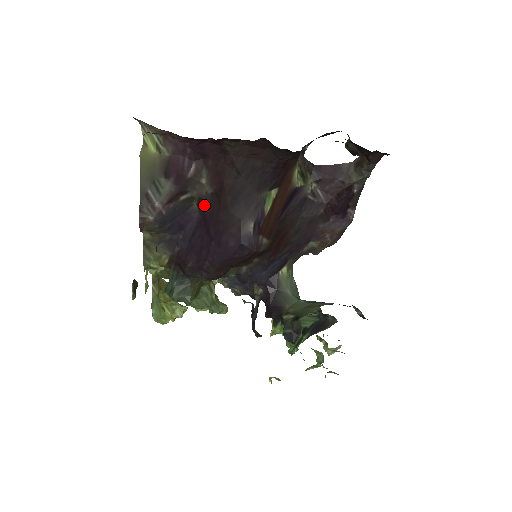
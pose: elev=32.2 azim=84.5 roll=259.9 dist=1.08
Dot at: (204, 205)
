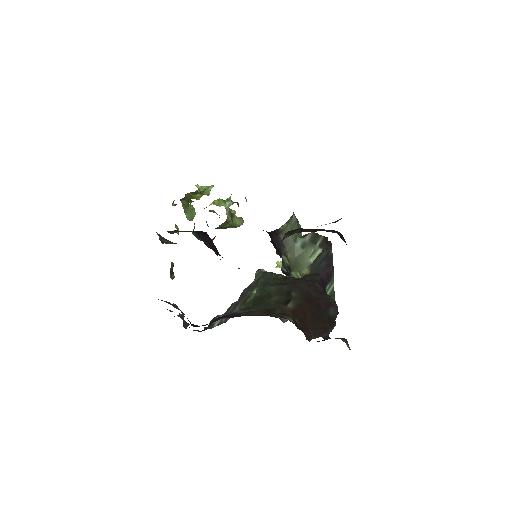
Dot at: (210, 247)
